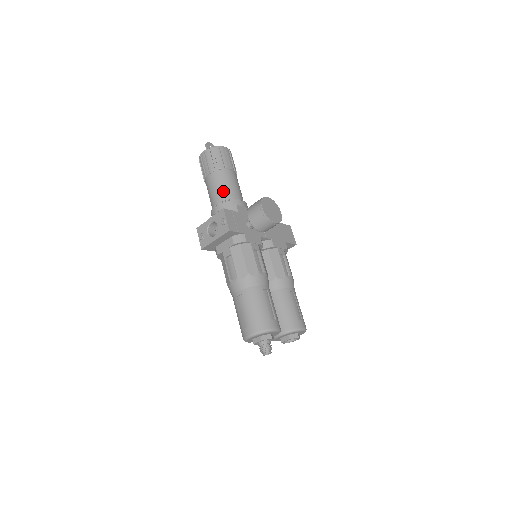
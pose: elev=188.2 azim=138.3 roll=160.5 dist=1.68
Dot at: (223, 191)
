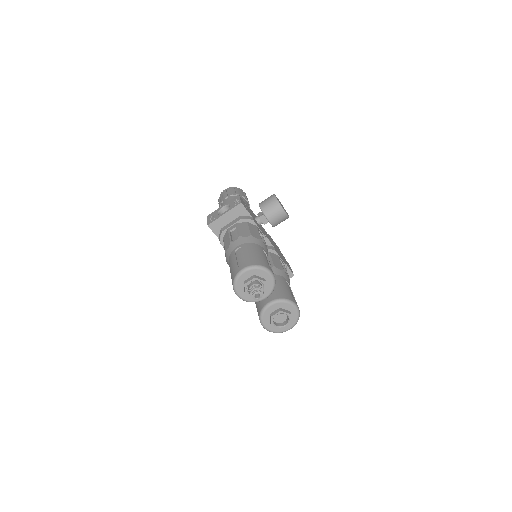
Dot at: occluded
